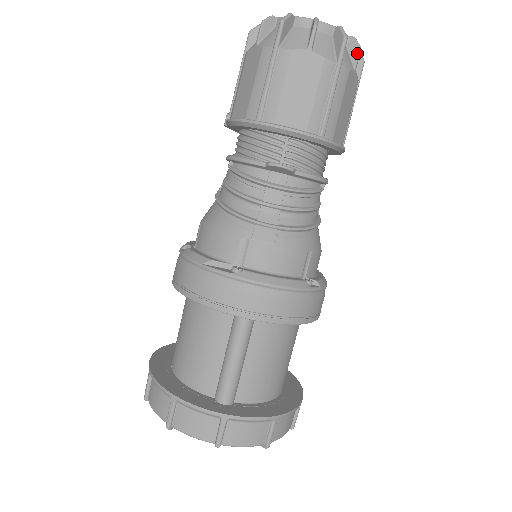
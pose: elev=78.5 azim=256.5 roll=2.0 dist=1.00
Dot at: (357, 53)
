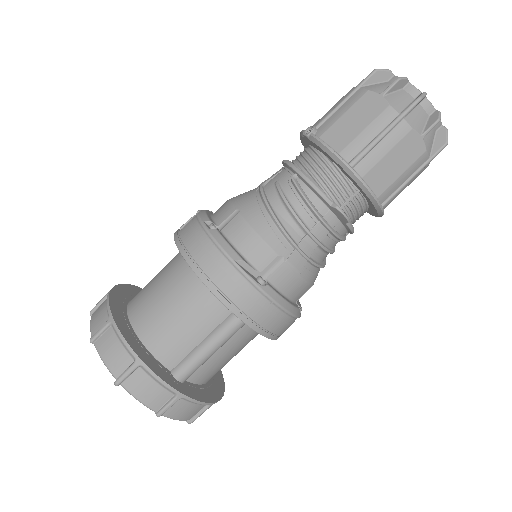
Dot at: occluded
